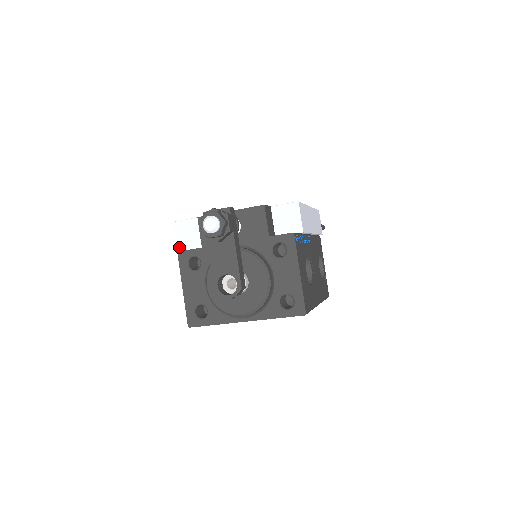
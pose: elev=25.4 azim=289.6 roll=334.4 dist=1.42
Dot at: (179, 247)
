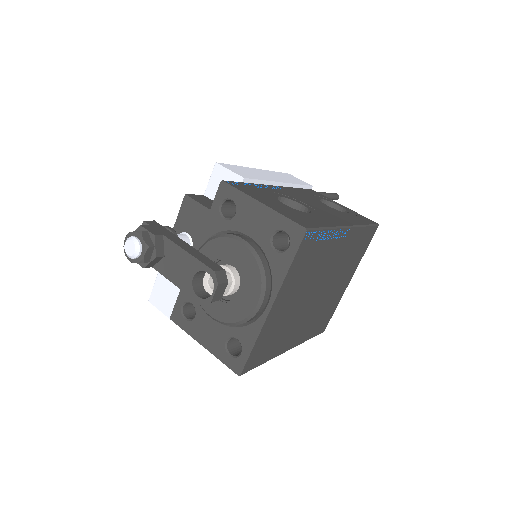
Dot at: (170, 314)
